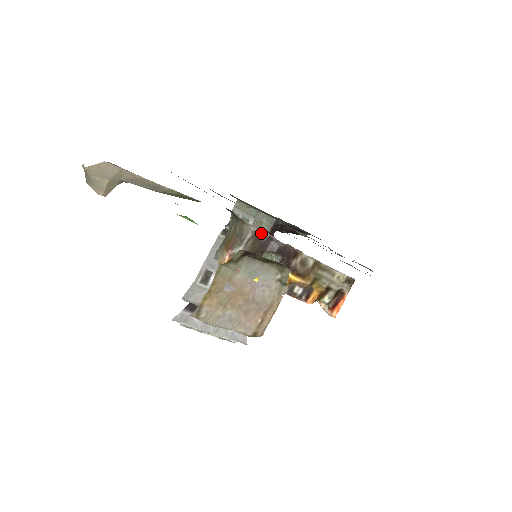
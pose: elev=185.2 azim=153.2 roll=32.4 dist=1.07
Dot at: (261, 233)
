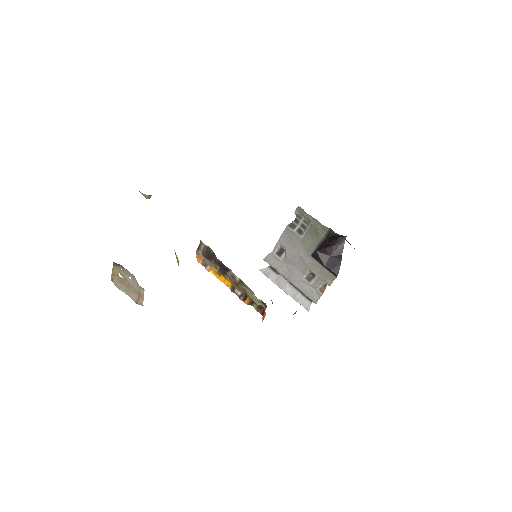
Dot at: (210, 248)
